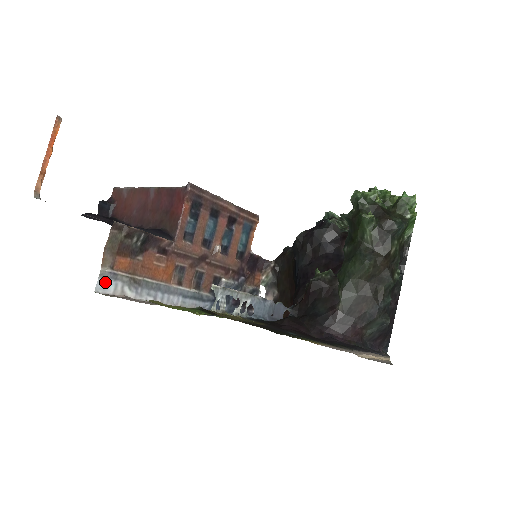
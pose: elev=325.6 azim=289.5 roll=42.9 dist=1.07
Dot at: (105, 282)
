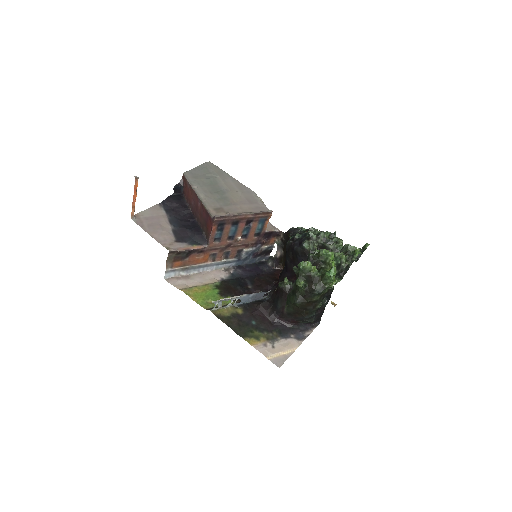
Dot at: (169, 274)
